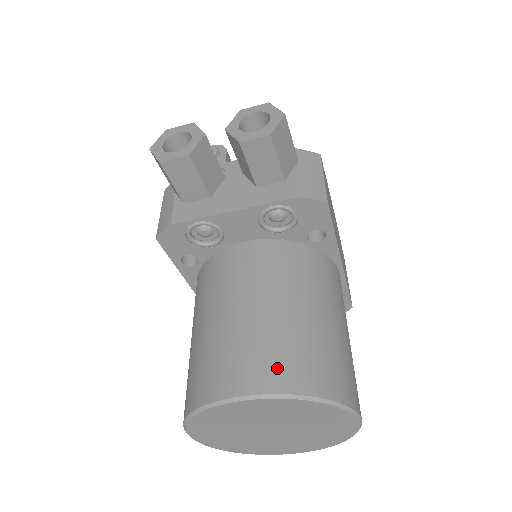
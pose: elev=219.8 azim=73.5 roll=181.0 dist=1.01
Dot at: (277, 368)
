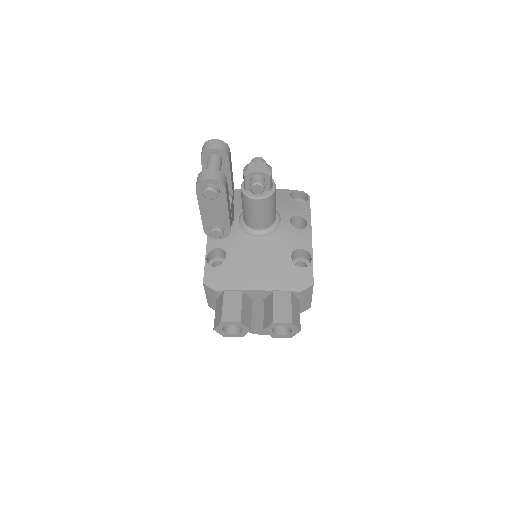
Dot at: occluded
